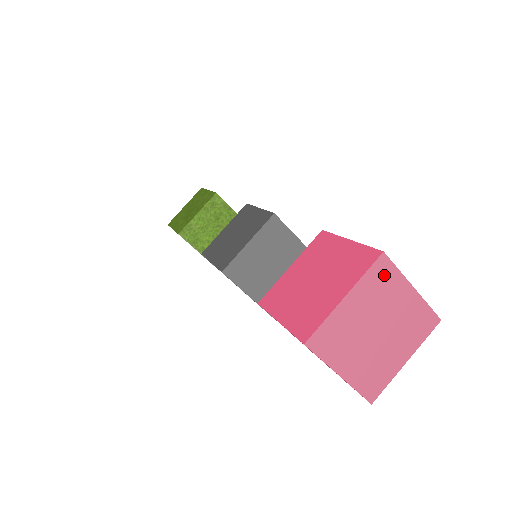
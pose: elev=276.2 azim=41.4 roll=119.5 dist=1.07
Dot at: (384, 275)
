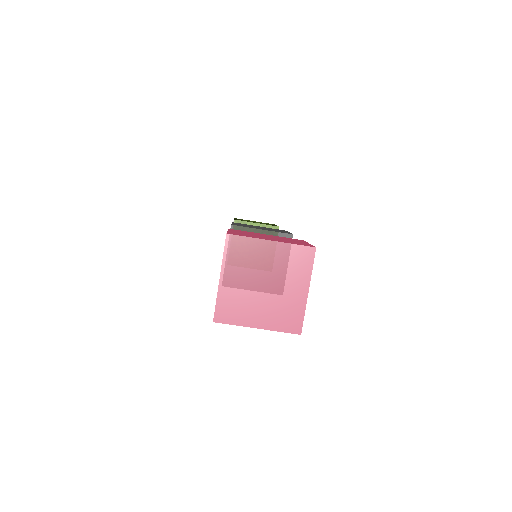
Dot at: (302, 260)
